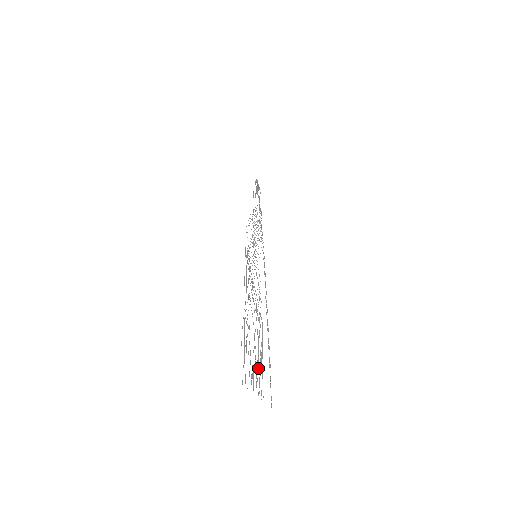
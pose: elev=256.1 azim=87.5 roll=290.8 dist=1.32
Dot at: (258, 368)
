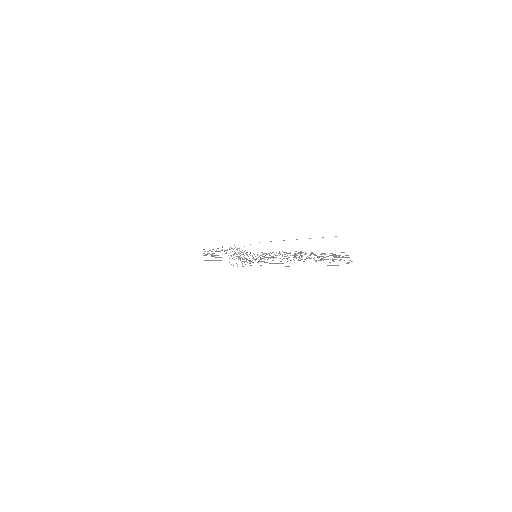
Dot at: (331, 255)
